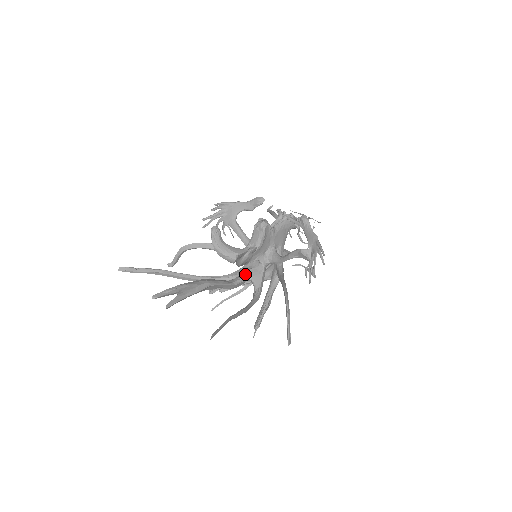
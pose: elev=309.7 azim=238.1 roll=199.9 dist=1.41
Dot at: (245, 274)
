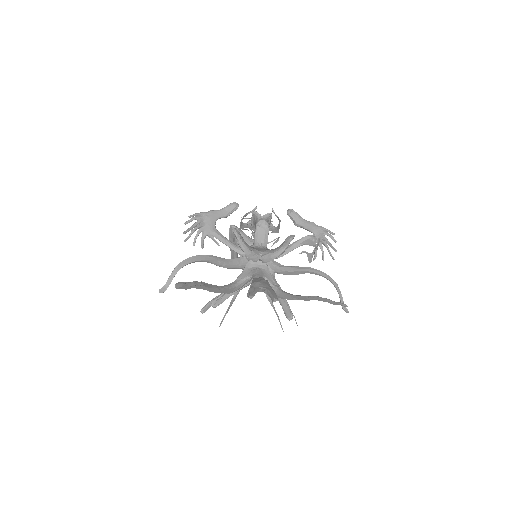
Dot at: (257, 274)
